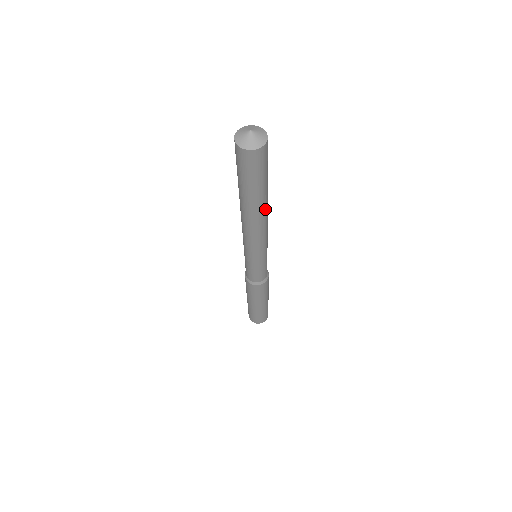
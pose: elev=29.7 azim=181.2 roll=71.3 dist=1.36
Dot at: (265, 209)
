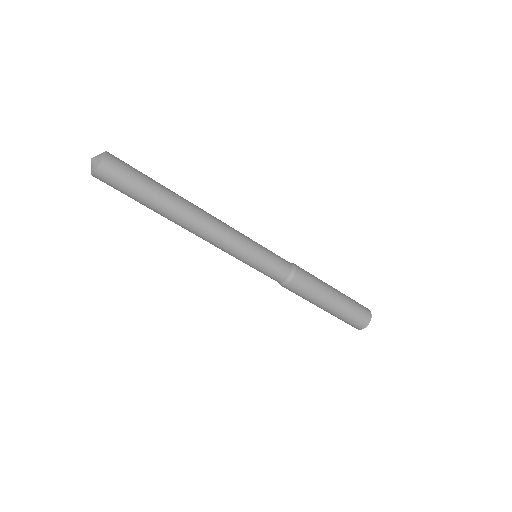
Dot at: (179, 215)
